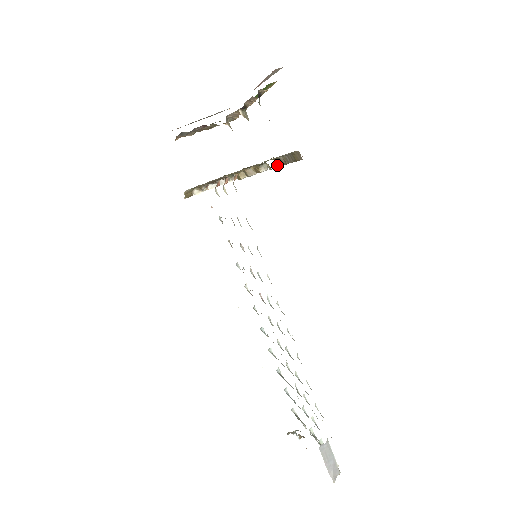
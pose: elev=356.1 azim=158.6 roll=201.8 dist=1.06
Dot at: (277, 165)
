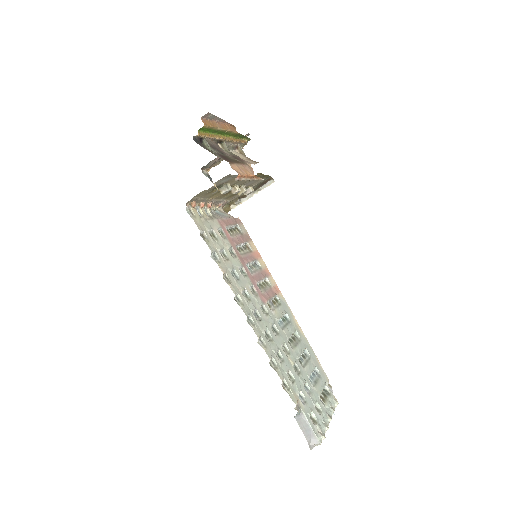
Dot at: (258, 179)
